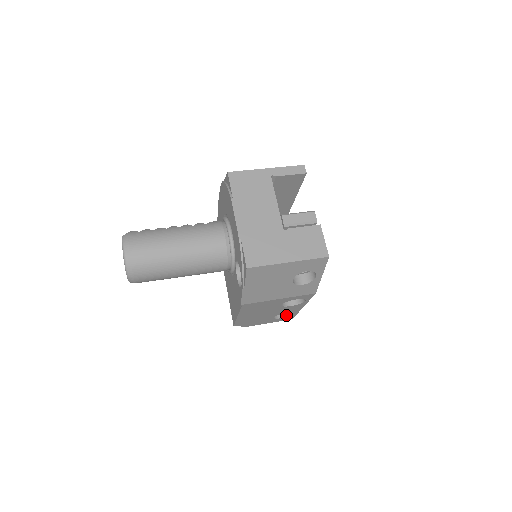
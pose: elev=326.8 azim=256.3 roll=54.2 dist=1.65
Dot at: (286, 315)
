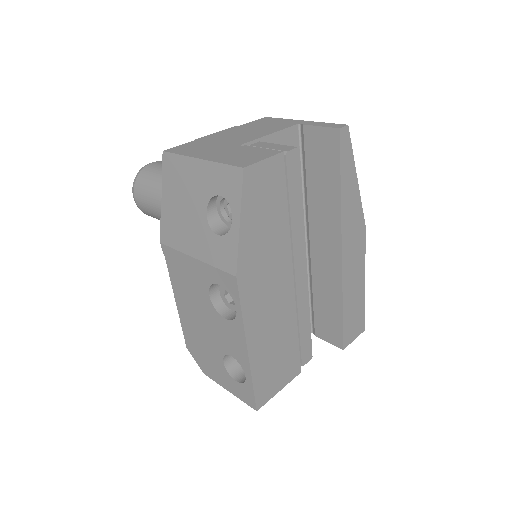
Dot at: (244, 381)
